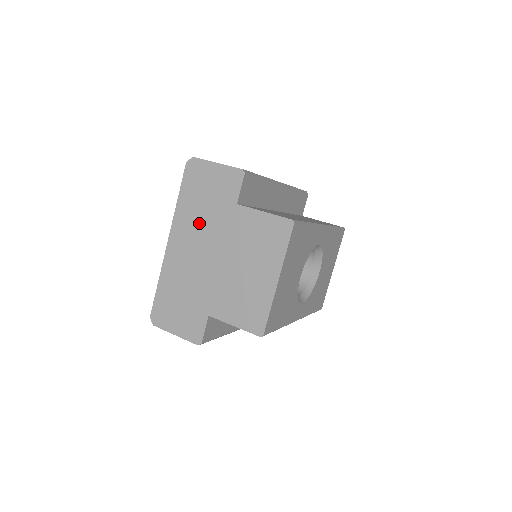
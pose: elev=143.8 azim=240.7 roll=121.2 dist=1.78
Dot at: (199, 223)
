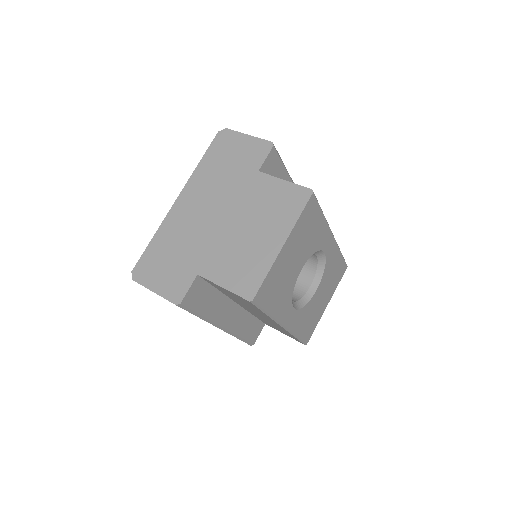
Dot at: (215, 185)
